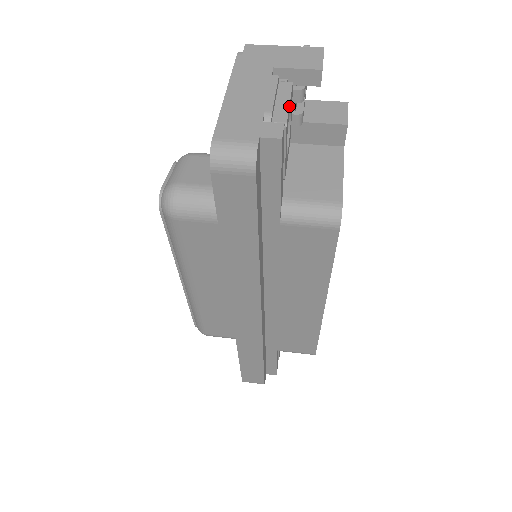
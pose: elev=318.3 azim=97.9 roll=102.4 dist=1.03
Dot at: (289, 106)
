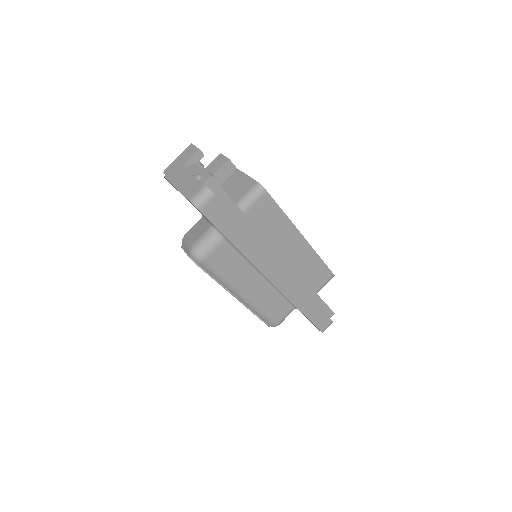
Dot at: (201, 169)
